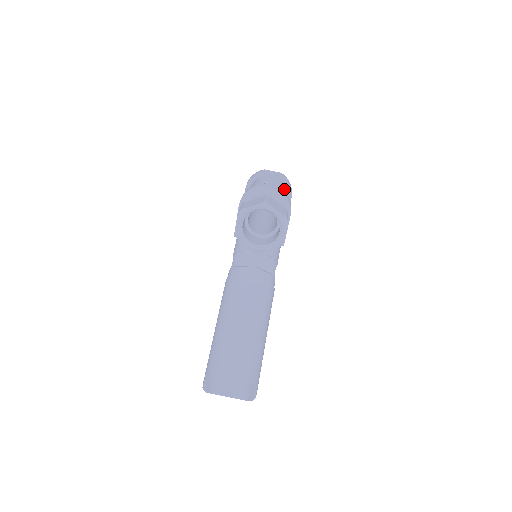
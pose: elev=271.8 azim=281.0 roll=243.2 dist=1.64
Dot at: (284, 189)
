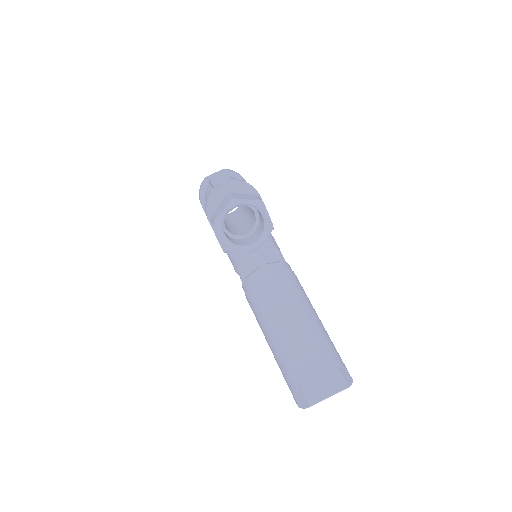
Dot at: occluded
